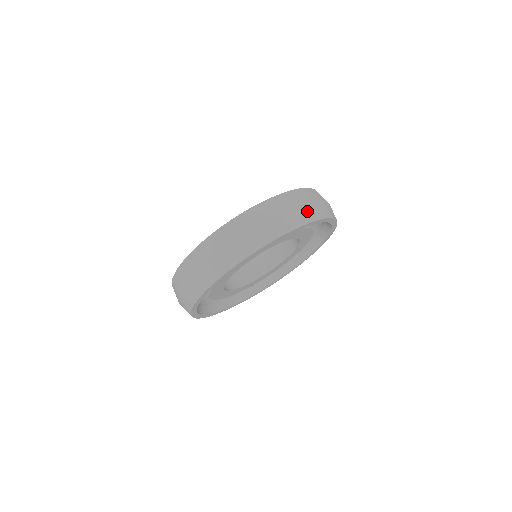
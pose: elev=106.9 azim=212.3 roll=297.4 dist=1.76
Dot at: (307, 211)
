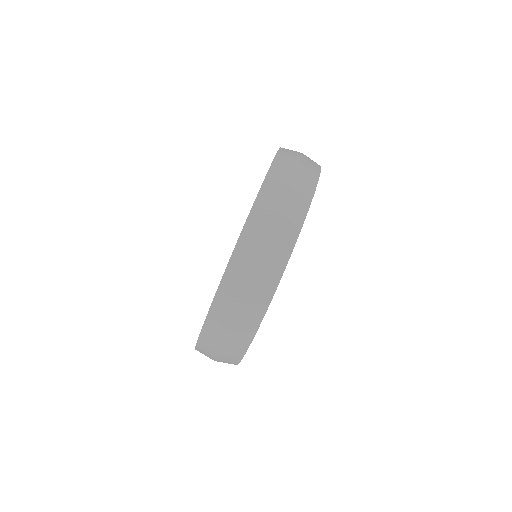
Dot at: (257, 292)
